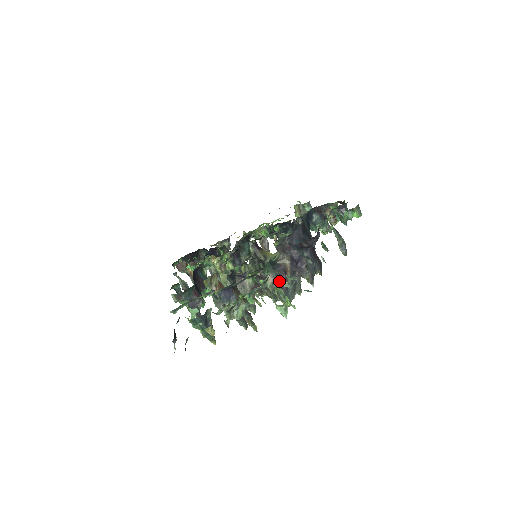
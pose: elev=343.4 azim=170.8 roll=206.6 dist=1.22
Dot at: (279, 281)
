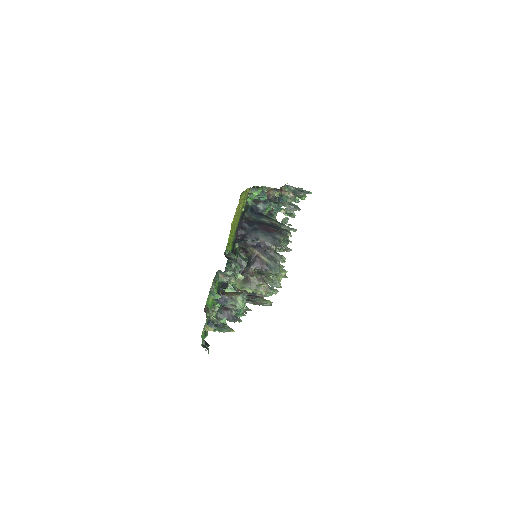
Dot at: (226, 274)
